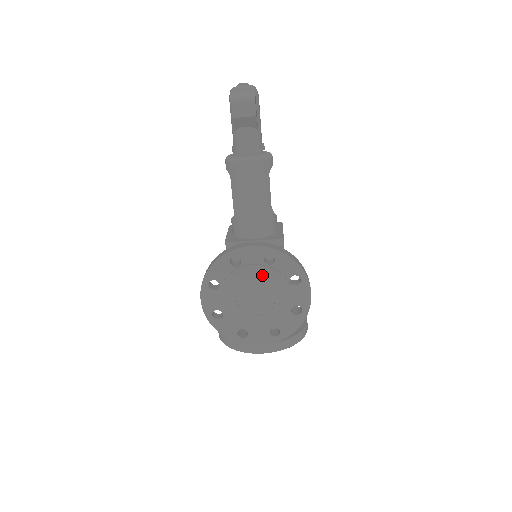
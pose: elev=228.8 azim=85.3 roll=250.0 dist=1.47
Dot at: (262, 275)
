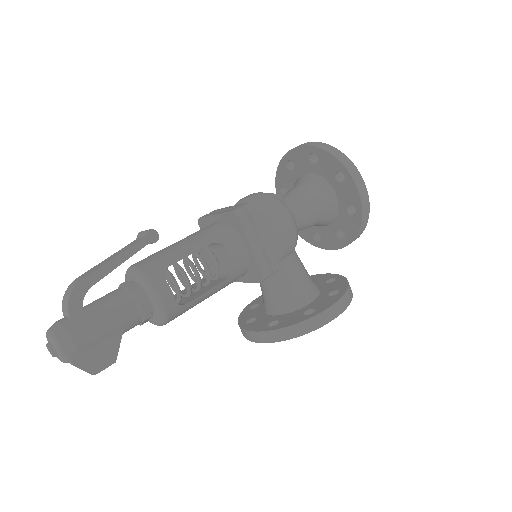
Dot at: occluded
